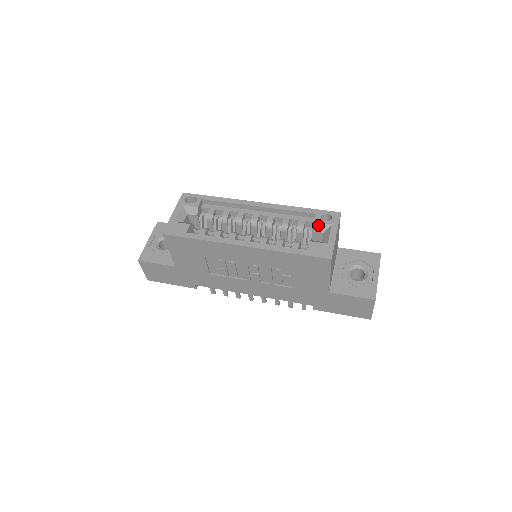
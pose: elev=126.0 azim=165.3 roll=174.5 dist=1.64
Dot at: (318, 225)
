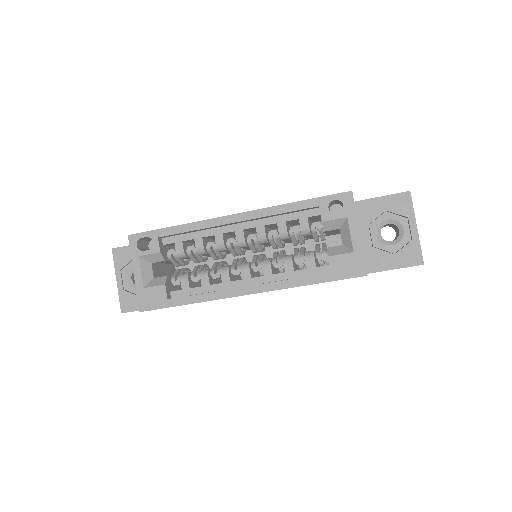
Dot at: (329, 223)
